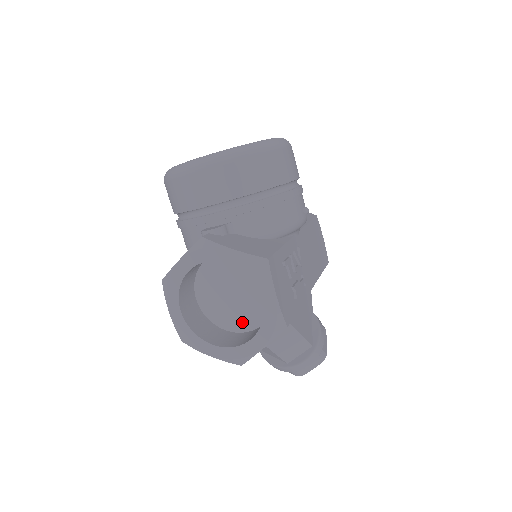
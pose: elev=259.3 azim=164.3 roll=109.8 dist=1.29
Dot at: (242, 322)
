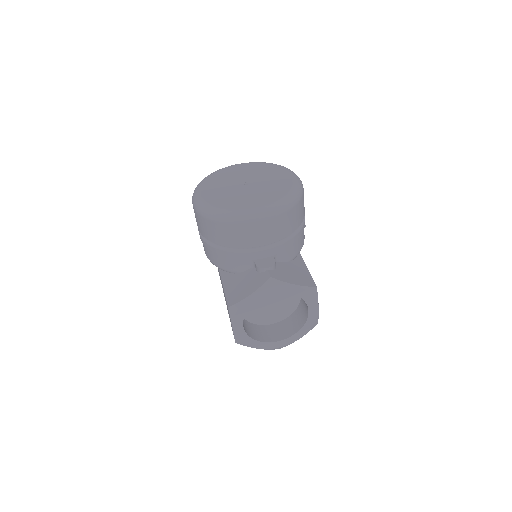
Dot at: (272, 318)
